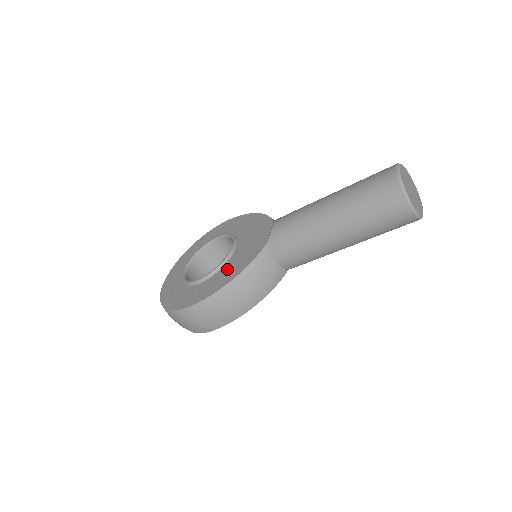
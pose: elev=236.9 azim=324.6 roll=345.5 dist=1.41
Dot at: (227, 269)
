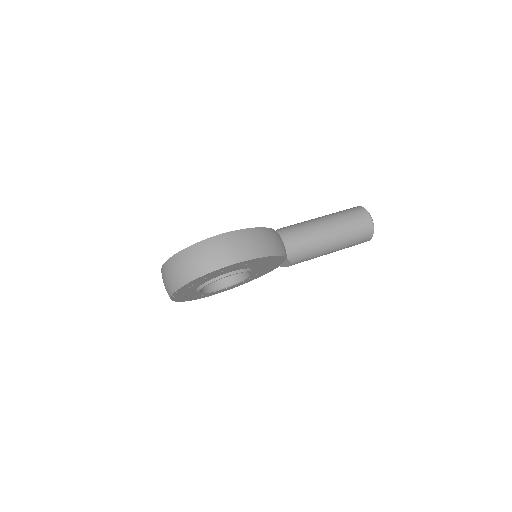
Dot at: occluded
